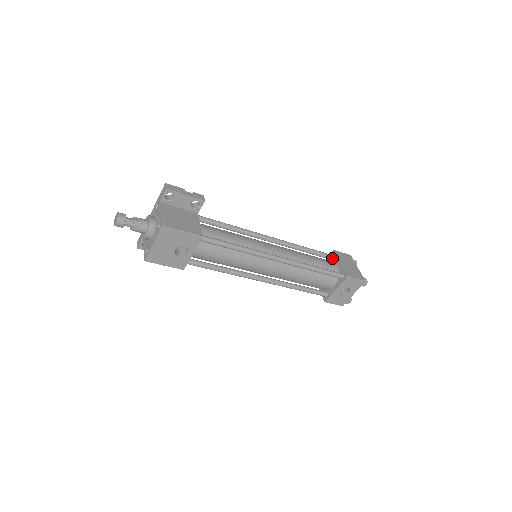
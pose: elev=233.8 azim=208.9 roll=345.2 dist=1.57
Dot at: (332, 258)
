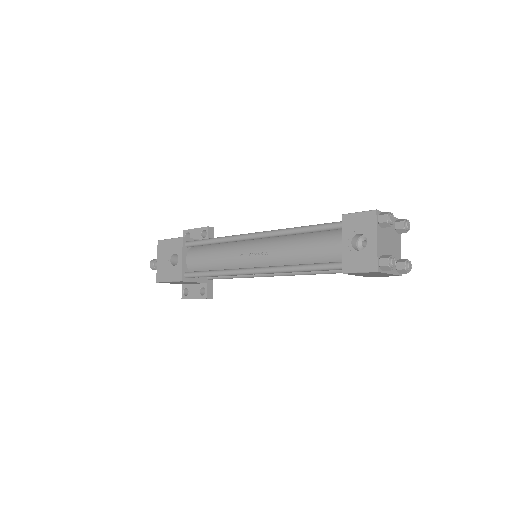
Dot at: occluded
